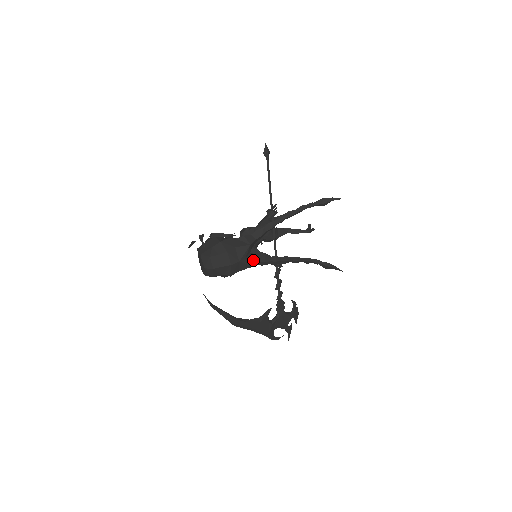
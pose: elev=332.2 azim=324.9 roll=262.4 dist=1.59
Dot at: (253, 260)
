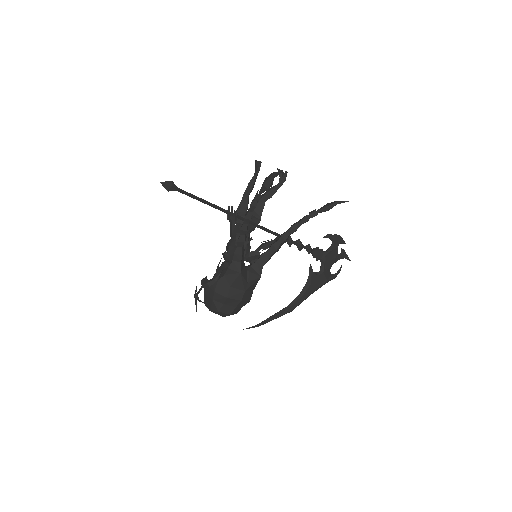
Dot at: (256, 272)
